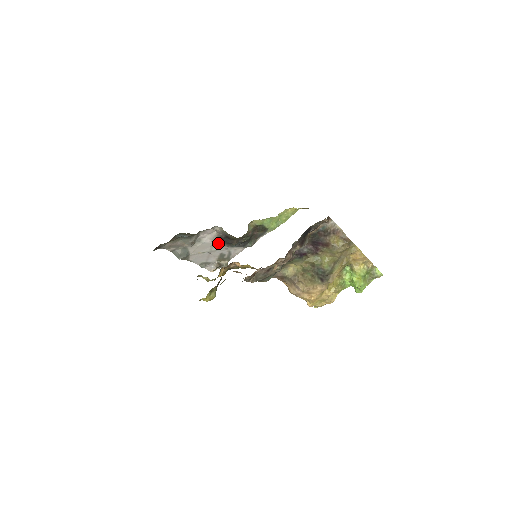
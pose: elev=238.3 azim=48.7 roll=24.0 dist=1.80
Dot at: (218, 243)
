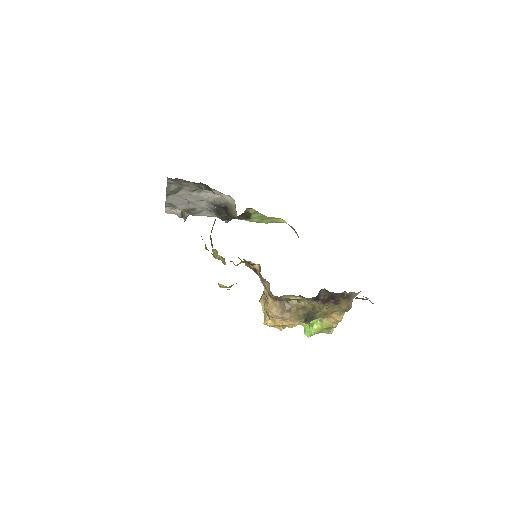
Dot at: (209, 204)
